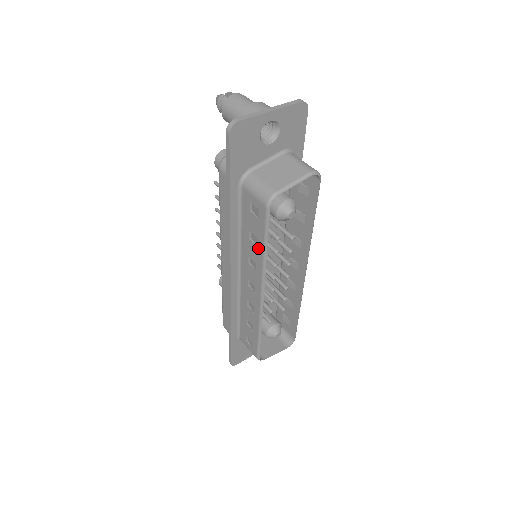
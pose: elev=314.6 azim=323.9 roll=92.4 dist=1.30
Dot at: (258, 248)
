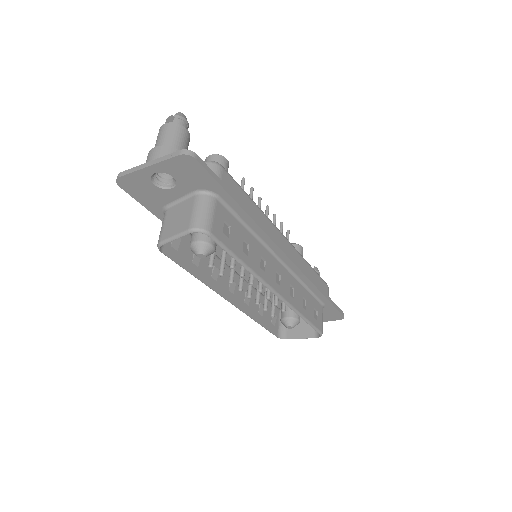
Dot at: (196, 269)
